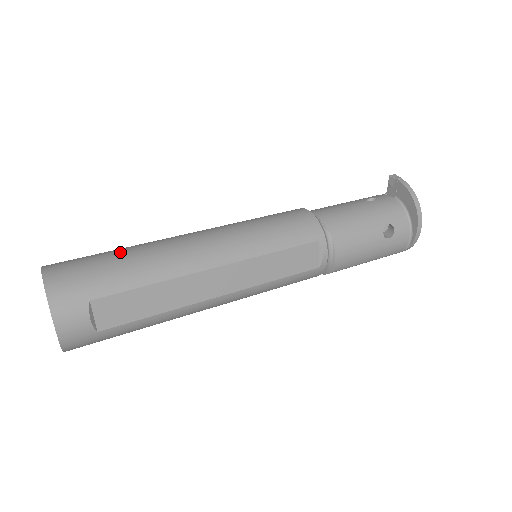
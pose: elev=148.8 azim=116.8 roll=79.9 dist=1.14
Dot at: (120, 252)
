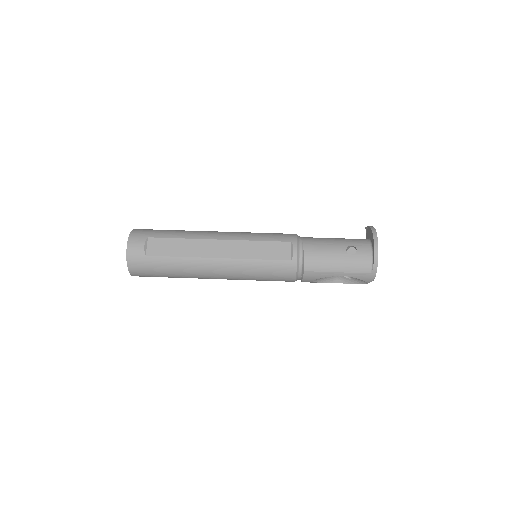
Dot at: occluded
